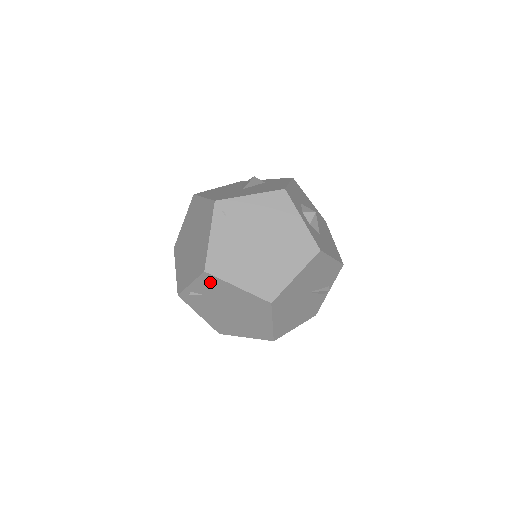
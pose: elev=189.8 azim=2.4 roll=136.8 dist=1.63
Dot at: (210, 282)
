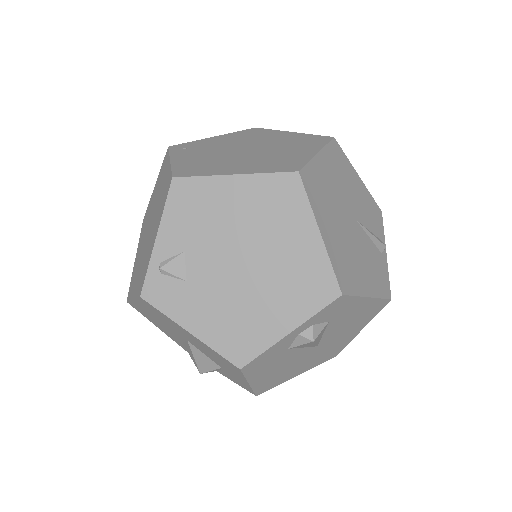
Dot at: (187, 201)
